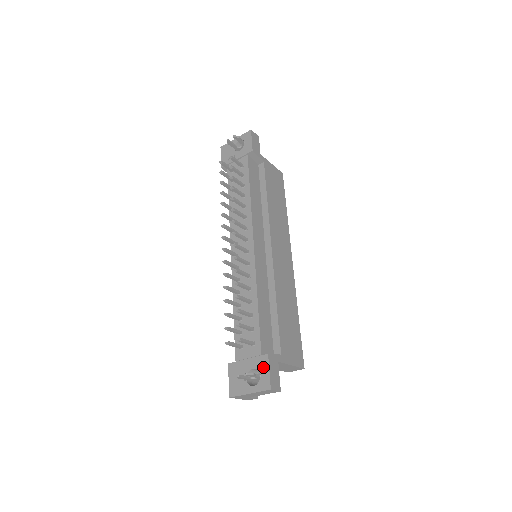
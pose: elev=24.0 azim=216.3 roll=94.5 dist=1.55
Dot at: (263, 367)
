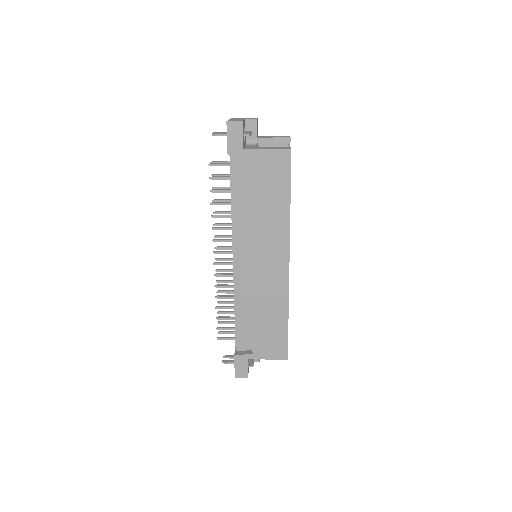
Dot at: occluded
